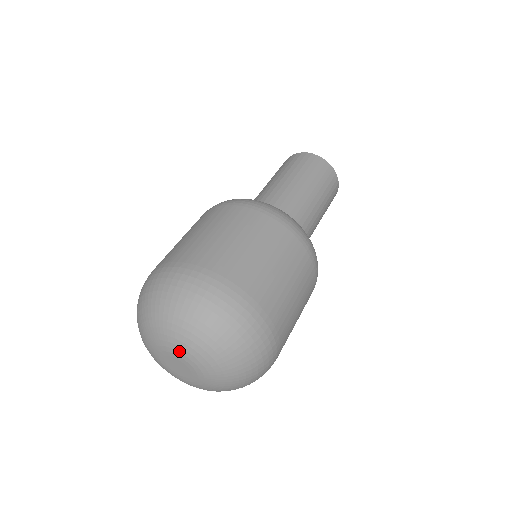
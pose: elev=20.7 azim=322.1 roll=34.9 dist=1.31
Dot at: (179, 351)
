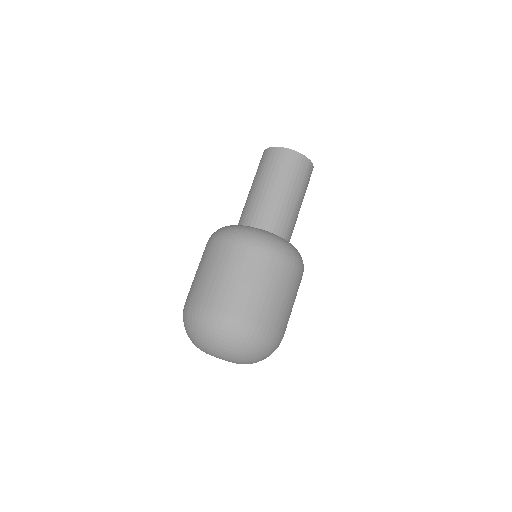
Dot at: (227, 360)
